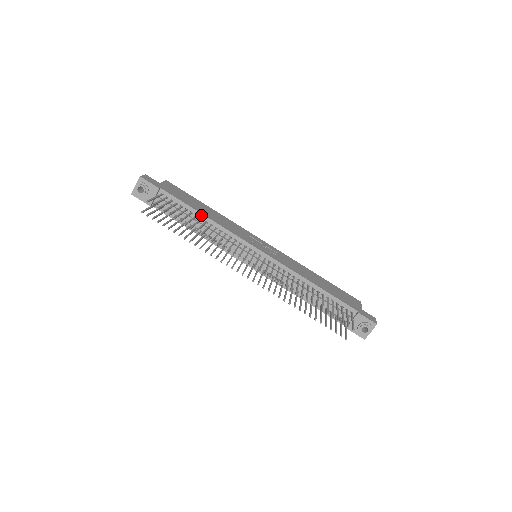
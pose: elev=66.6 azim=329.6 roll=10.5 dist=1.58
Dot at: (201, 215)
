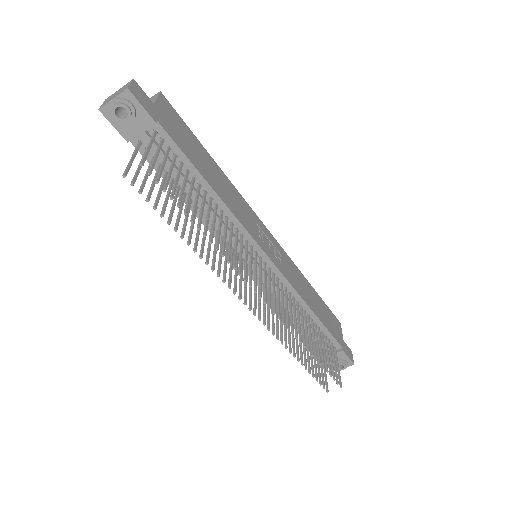
Dot at: (207, 186)
